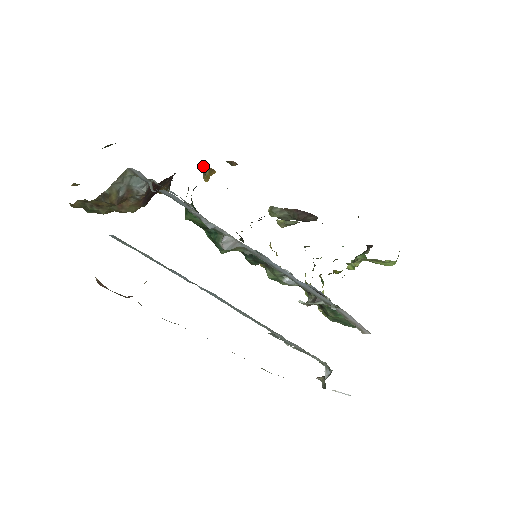
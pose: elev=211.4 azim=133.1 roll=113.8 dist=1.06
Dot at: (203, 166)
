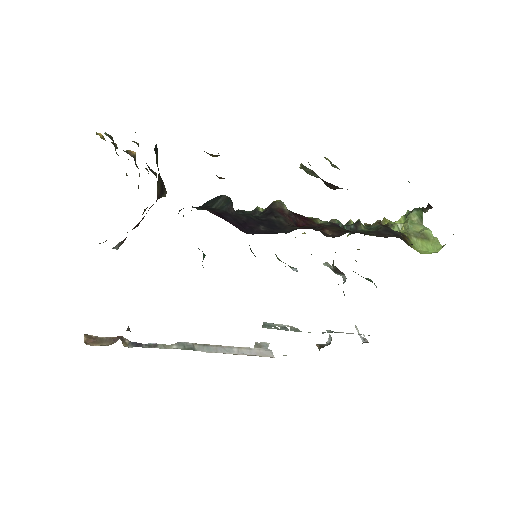
Dot at: (204, 151)
